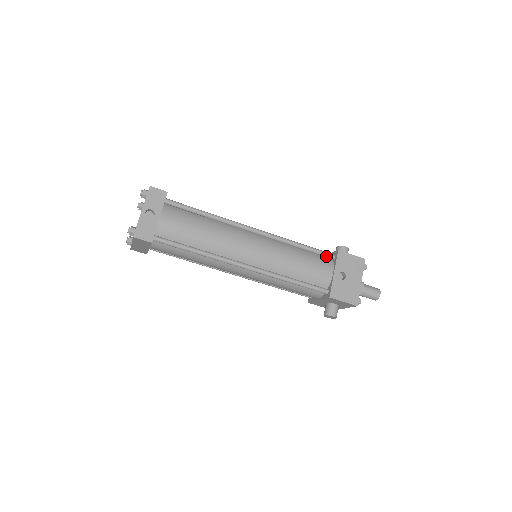
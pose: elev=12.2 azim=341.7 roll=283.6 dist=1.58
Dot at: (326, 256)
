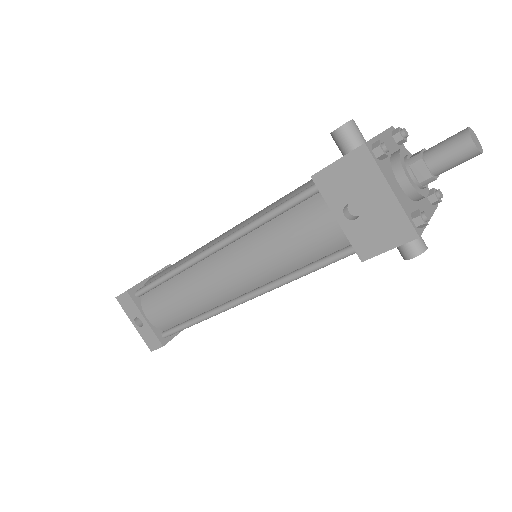
Dot at: (309, 197)
